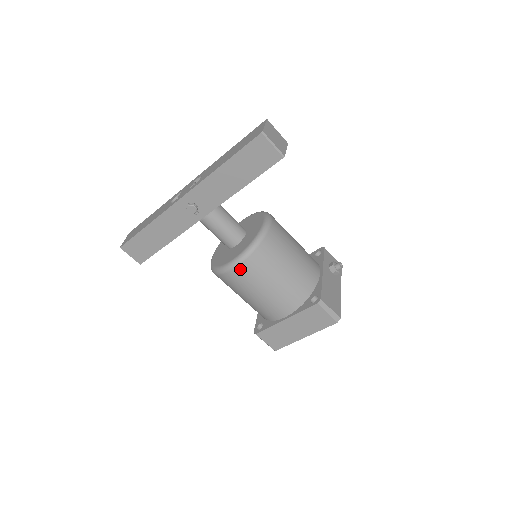
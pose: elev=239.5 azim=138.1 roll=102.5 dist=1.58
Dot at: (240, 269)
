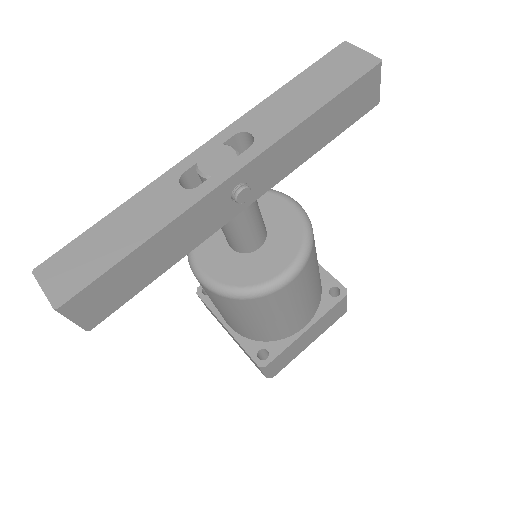
Dot at: (298, 279)
